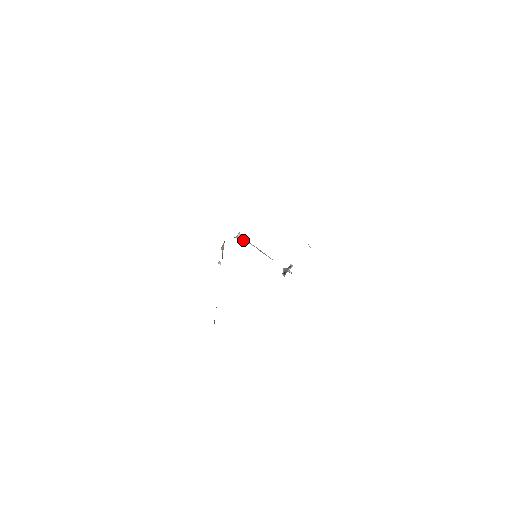
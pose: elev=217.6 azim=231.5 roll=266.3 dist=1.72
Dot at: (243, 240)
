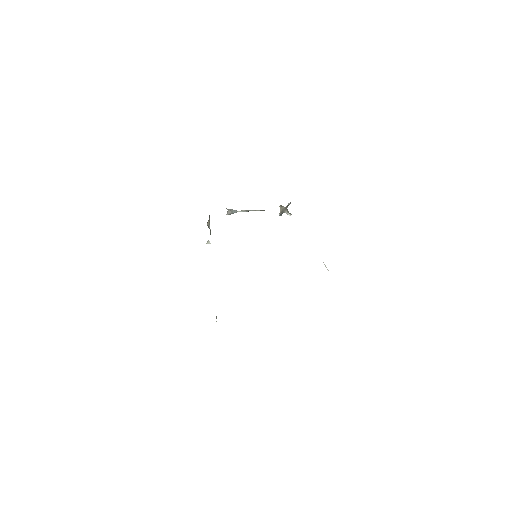
Dot at: (233, 213)
